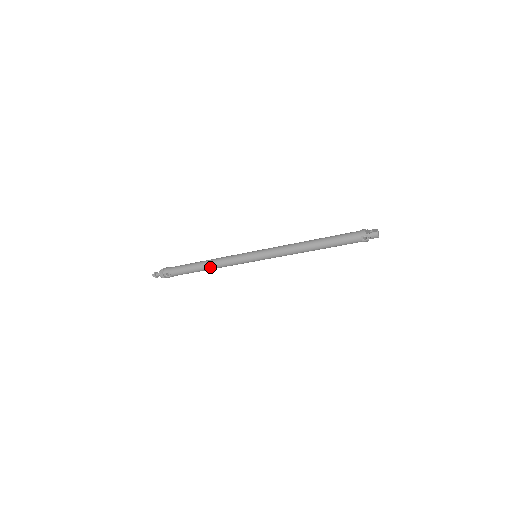
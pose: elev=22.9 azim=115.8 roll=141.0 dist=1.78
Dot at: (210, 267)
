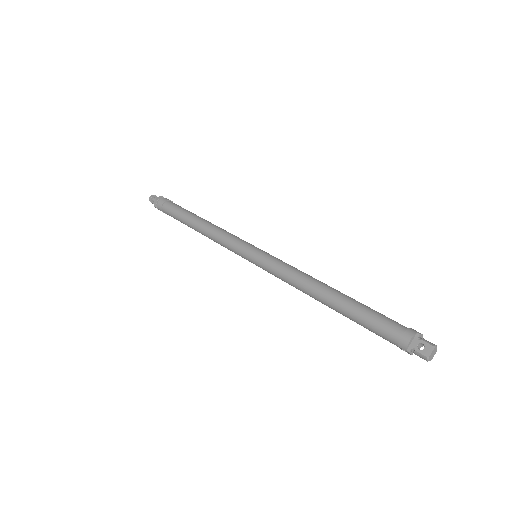
Dot at: occluded
